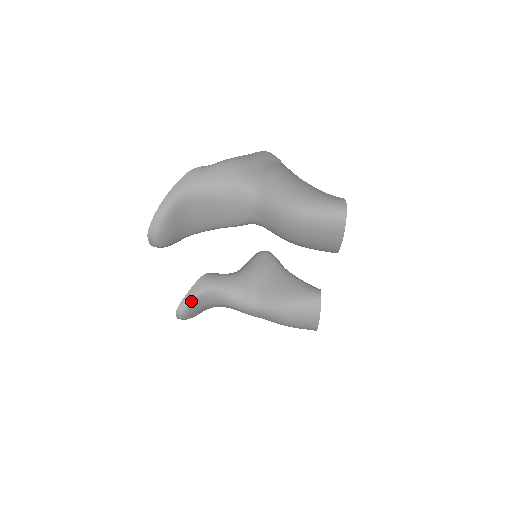
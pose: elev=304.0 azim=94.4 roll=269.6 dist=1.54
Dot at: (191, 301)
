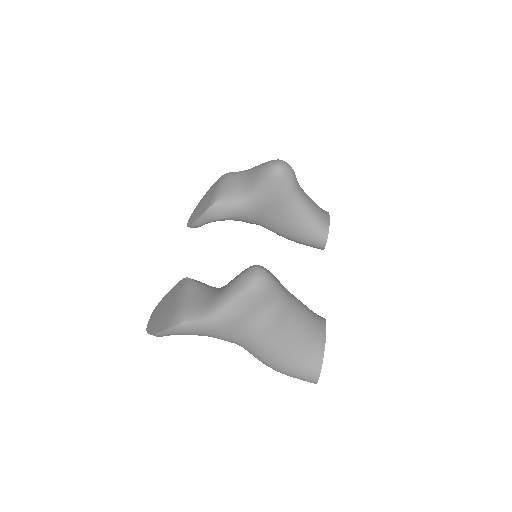
Dot at: occluded
